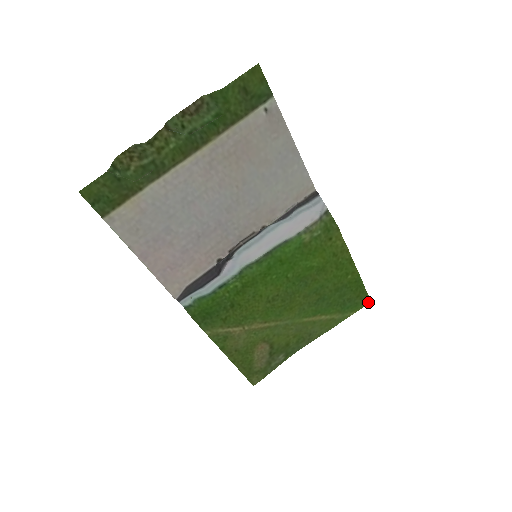
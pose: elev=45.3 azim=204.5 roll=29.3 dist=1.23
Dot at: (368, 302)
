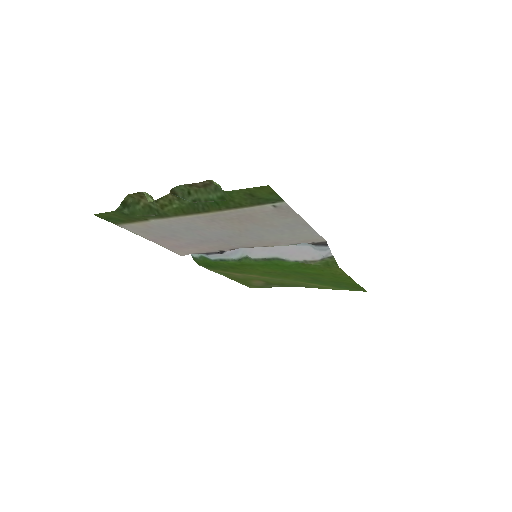
Dot at: (365, 291)
